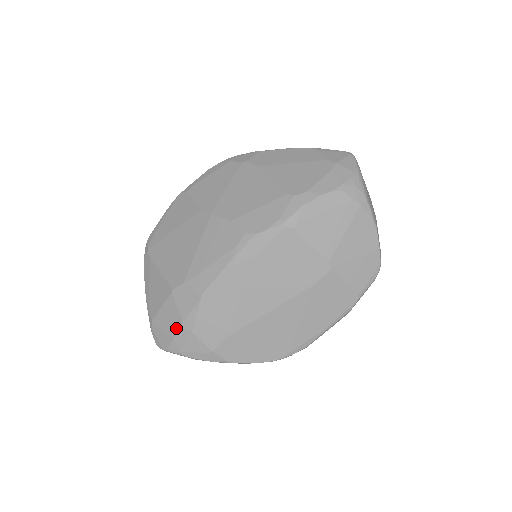
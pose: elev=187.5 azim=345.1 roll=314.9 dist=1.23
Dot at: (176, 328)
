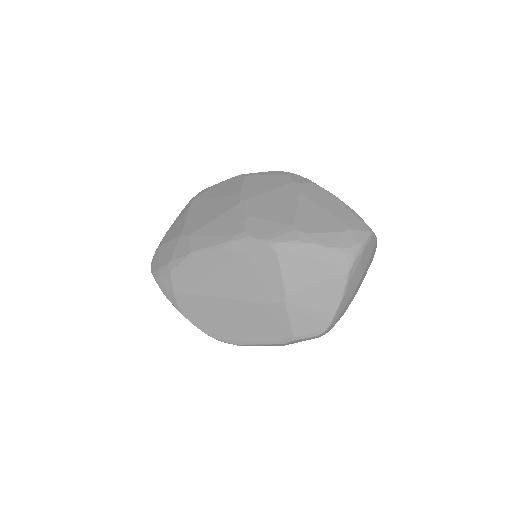
Dot at: (165, 262)
